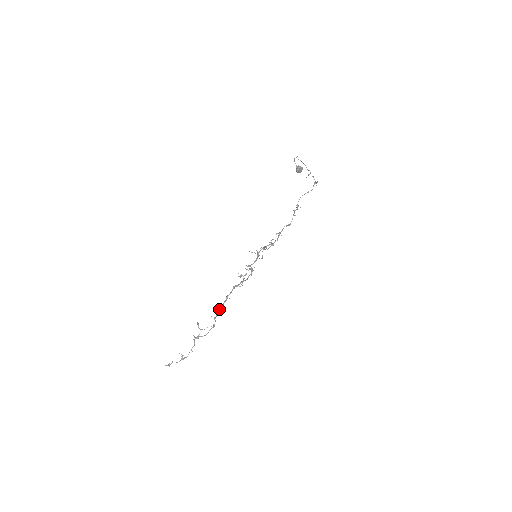
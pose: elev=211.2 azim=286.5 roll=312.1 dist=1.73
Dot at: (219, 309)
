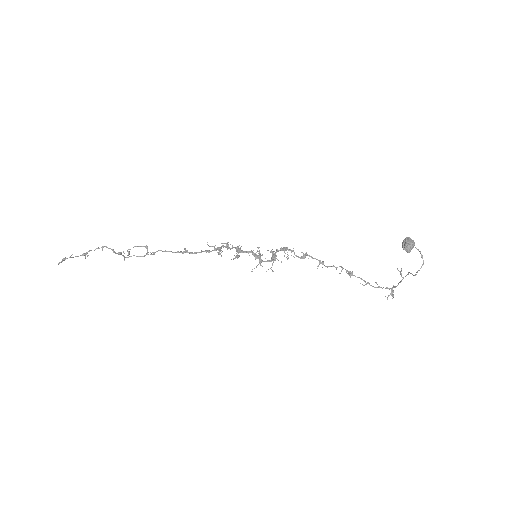
Dot at: (166, 251)
